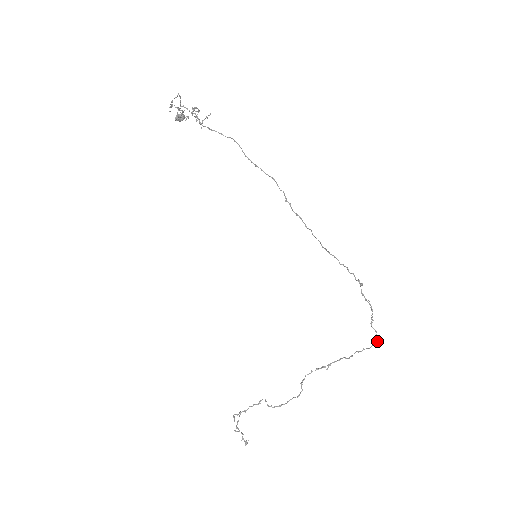
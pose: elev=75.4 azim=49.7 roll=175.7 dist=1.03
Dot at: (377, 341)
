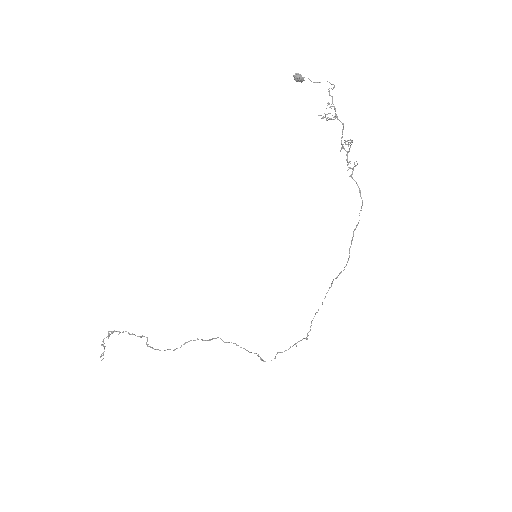
Dot at: occluded
